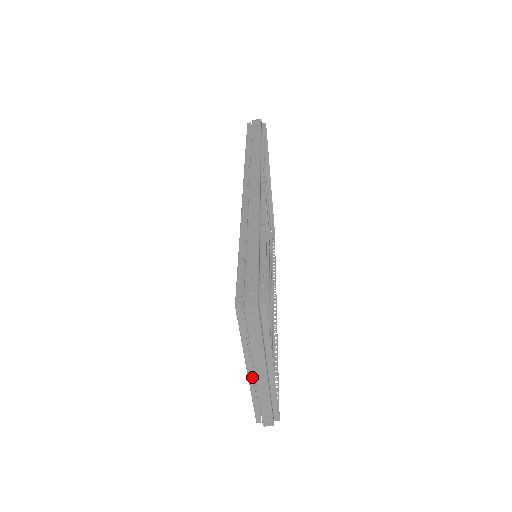
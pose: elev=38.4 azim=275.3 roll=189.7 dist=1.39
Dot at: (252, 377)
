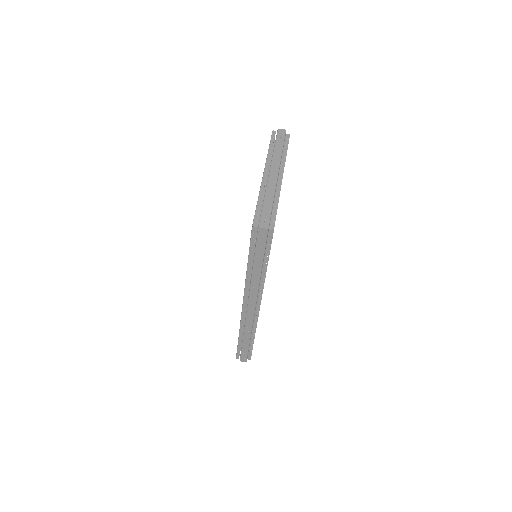
Dot at: occluded
